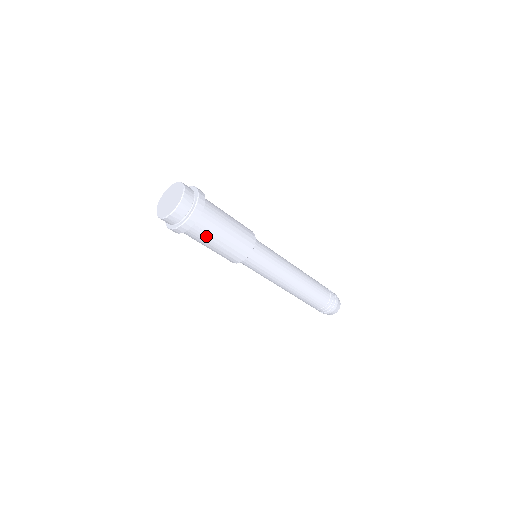
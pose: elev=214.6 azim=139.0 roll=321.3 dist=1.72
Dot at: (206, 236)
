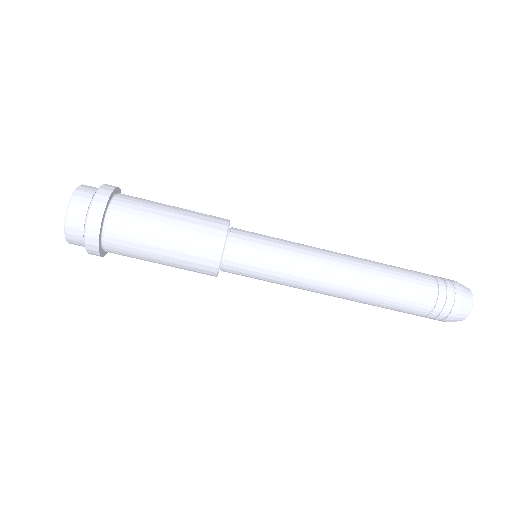
Dot at: (137, 233)
